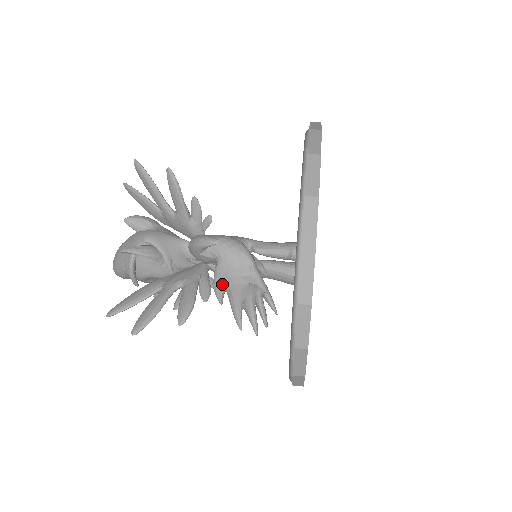
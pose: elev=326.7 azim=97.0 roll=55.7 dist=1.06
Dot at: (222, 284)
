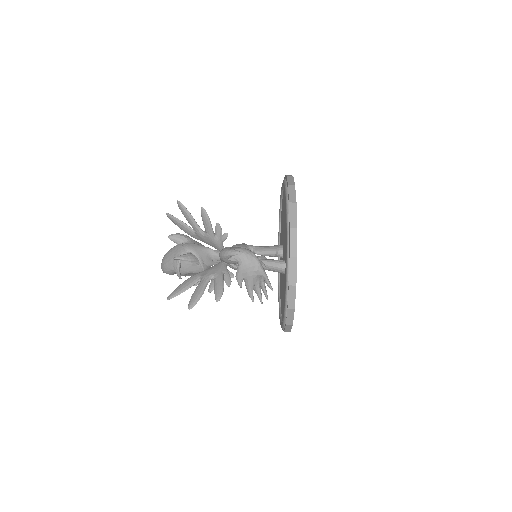
Dot at: (242, 276)
